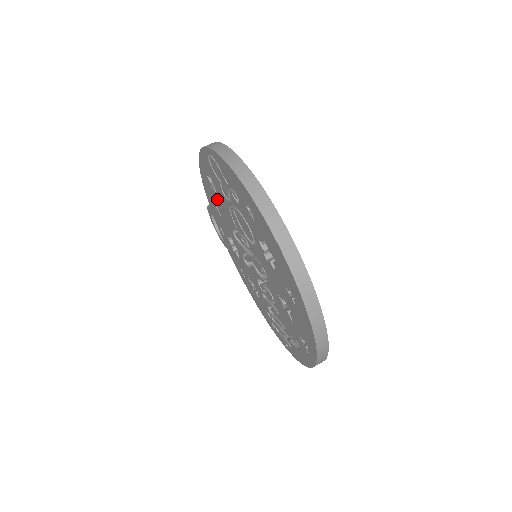
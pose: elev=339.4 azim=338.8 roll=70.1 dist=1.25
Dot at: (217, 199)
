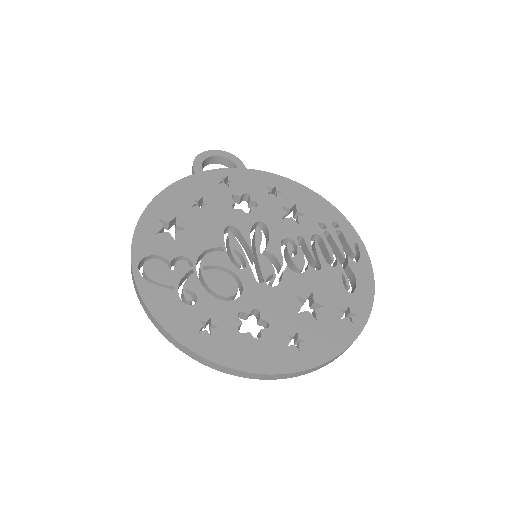
Dot at: occluded
